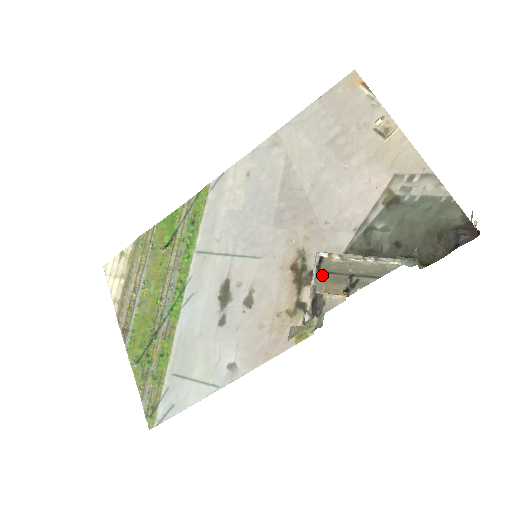
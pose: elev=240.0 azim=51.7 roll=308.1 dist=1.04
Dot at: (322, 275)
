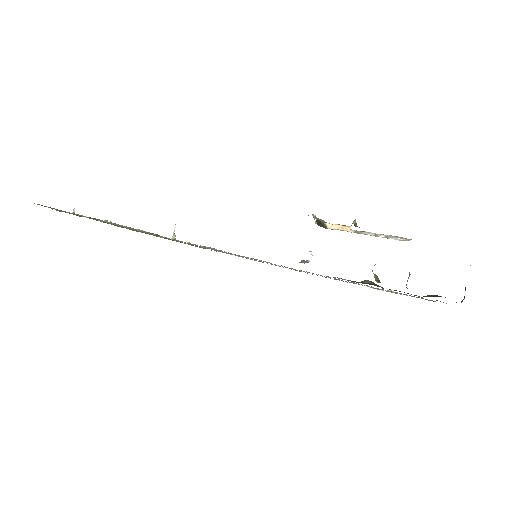
Dot at: occluded
